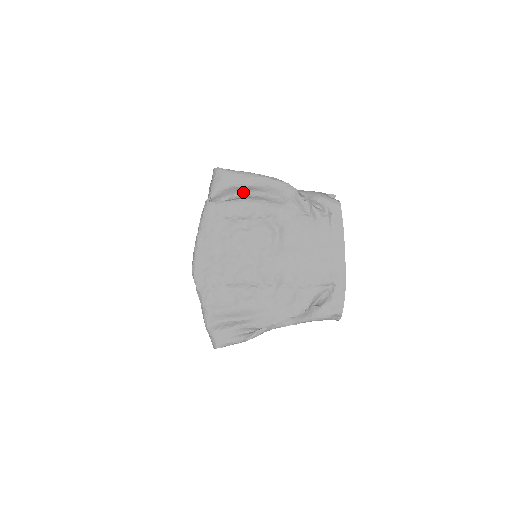
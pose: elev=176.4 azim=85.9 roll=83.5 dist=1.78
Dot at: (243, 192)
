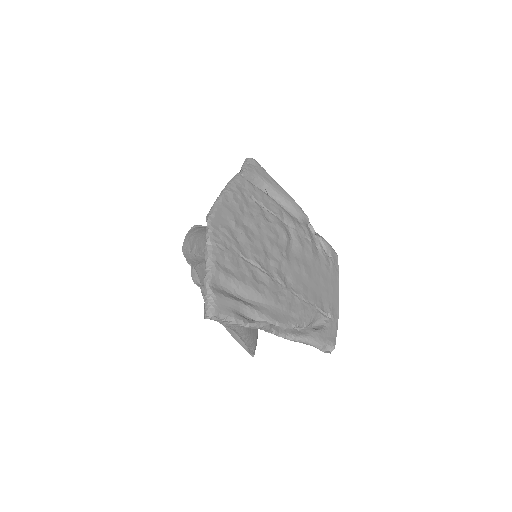
Dot at: (266, 193)
